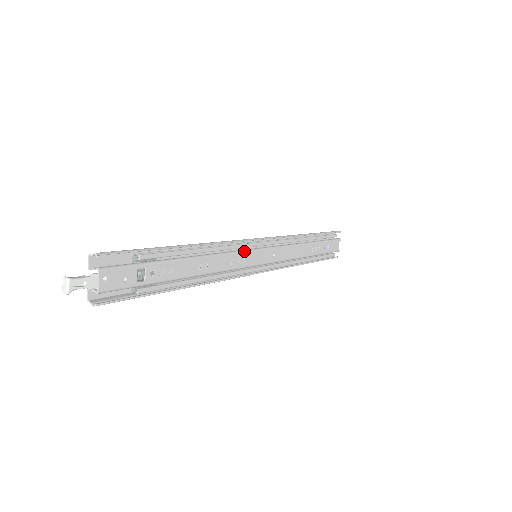
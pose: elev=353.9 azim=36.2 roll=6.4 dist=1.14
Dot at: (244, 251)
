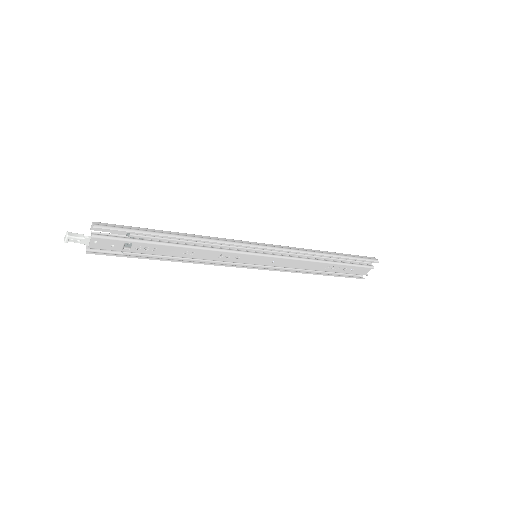
Dot at: (239, 252)
